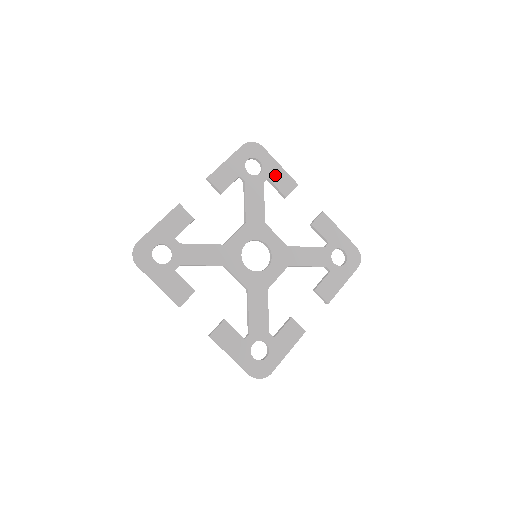
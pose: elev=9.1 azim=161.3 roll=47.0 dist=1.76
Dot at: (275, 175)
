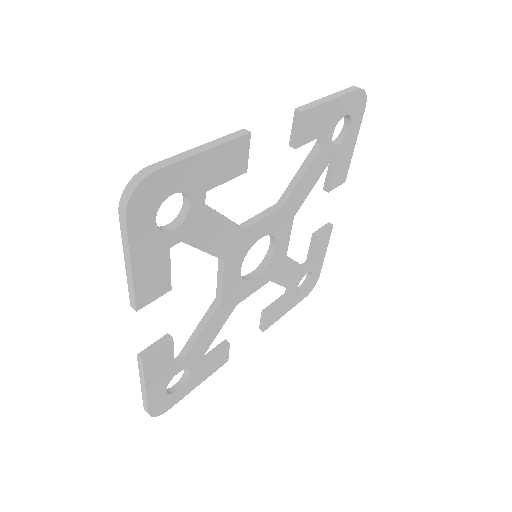
Dot at: (211, 173)
